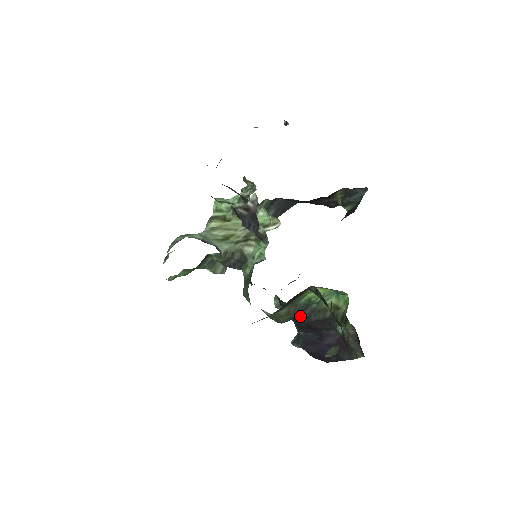
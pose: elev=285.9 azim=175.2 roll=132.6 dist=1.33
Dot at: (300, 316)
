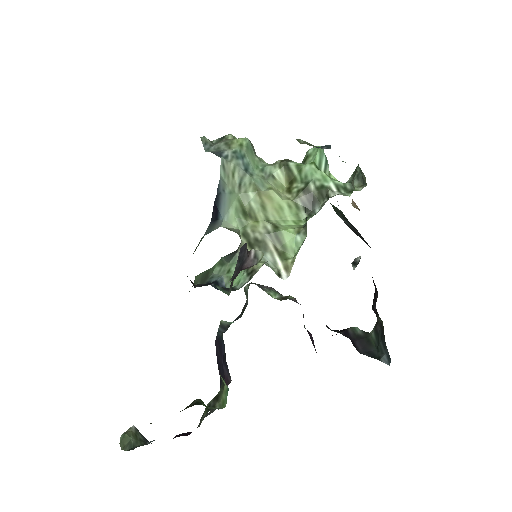
Dot at: occluded
